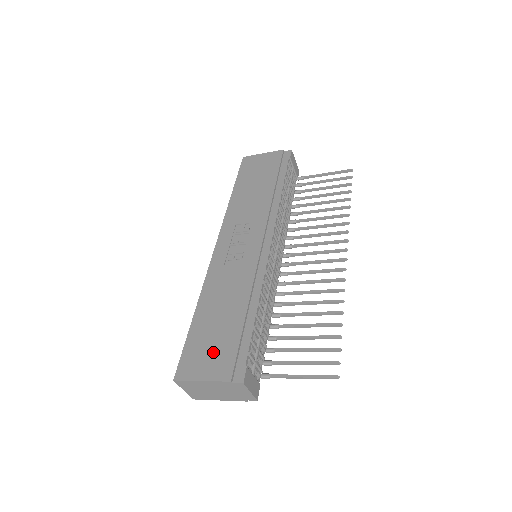
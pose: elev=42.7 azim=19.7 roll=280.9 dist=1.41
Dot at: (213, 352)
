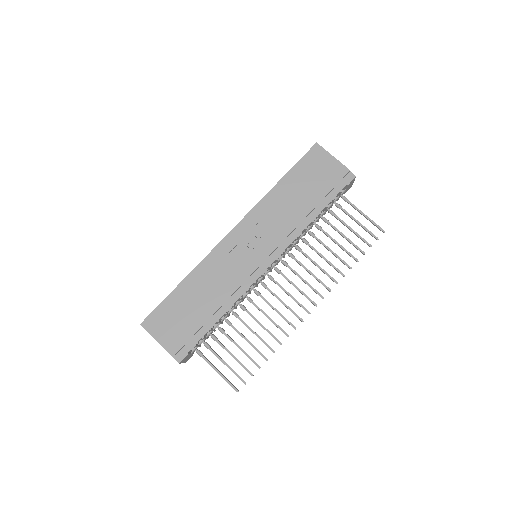
Dot at: (175, 326)
